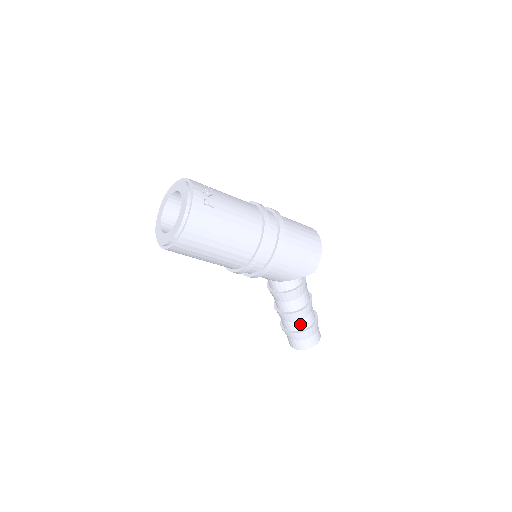
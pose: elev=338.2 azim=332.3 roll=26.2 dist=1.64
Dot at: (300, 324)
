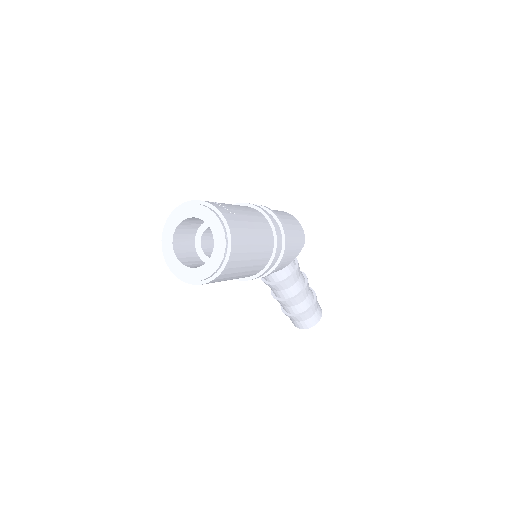
Dot at: (308, 300)
